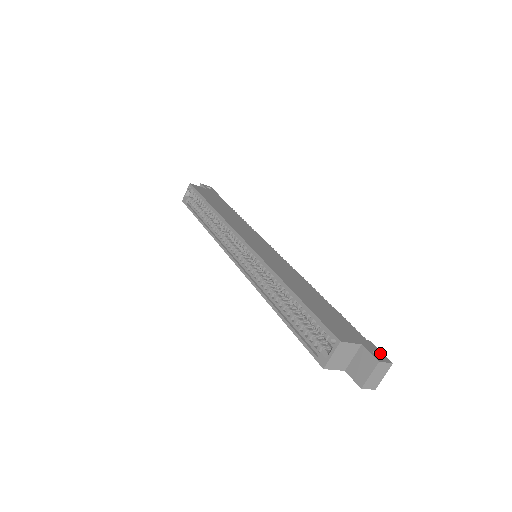
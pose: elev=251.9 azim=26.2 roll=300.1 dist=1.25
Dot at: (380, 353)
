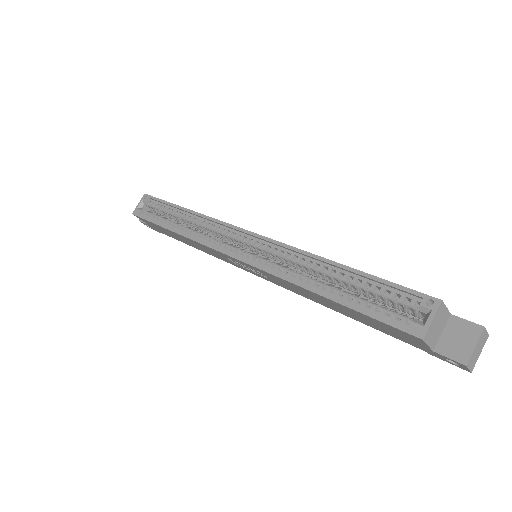
Dot at: occluded
